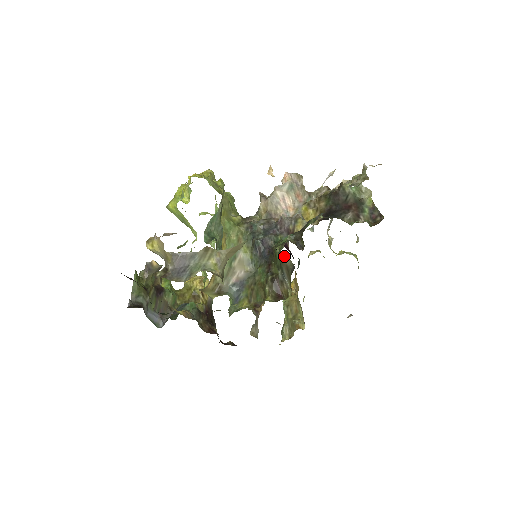
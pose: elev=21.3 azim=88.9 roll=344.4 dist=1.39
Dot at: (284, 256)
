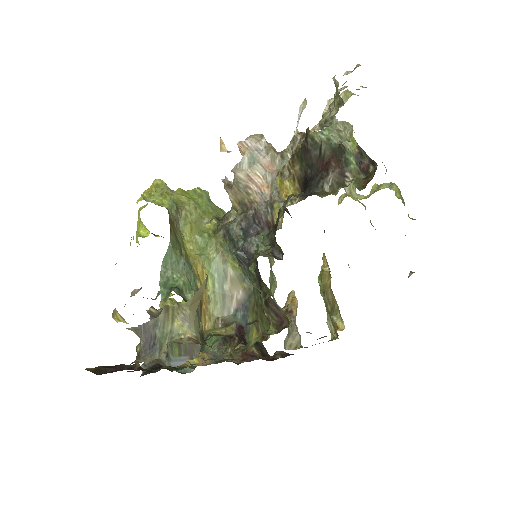
Dot at: occluded
